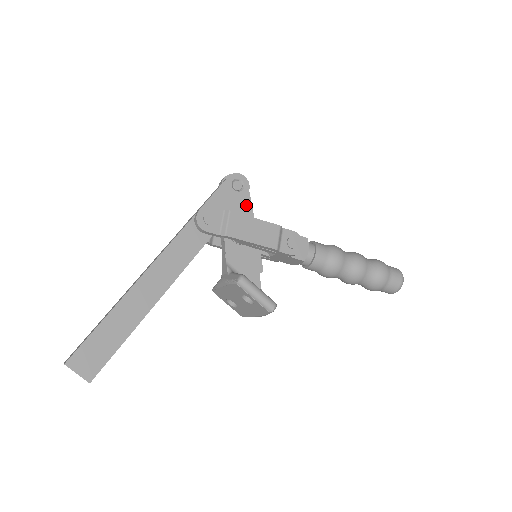
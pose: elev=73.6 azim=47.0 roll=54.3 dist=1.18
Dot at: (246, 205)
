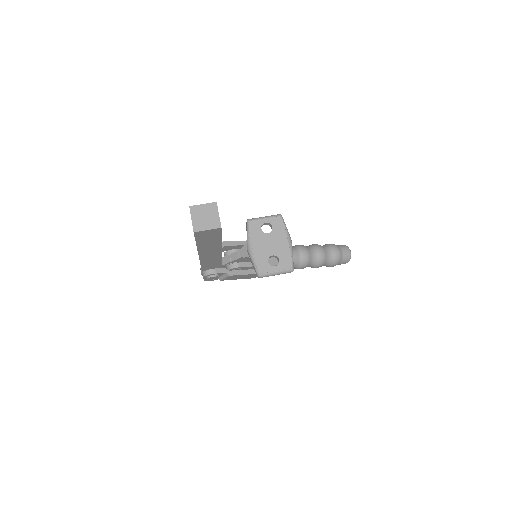
Dot at: occluded
